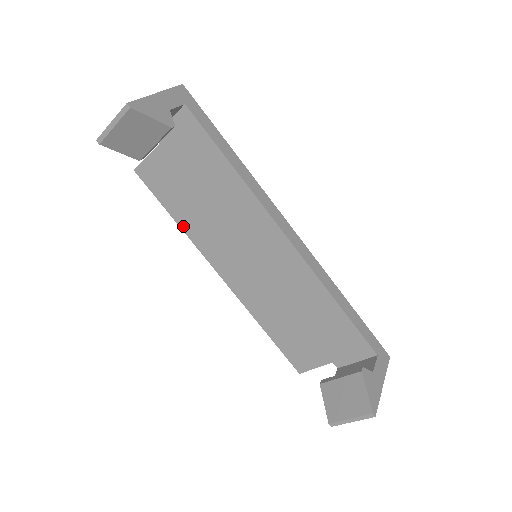
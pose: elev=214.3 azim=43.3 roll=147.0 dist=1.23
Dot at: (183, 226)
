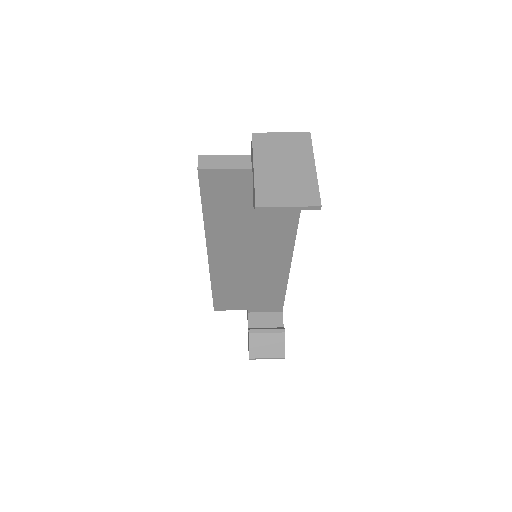
Dot at: (208, 221)
